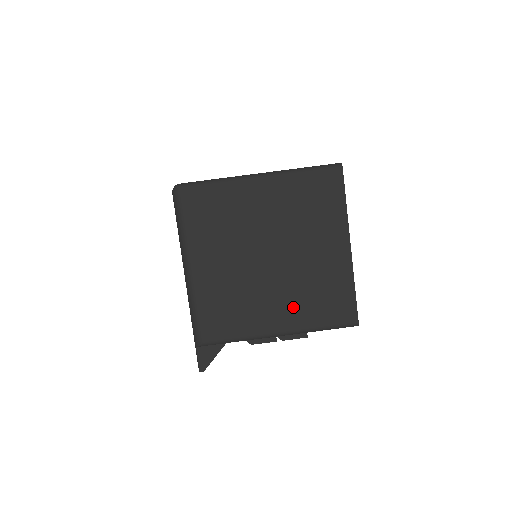
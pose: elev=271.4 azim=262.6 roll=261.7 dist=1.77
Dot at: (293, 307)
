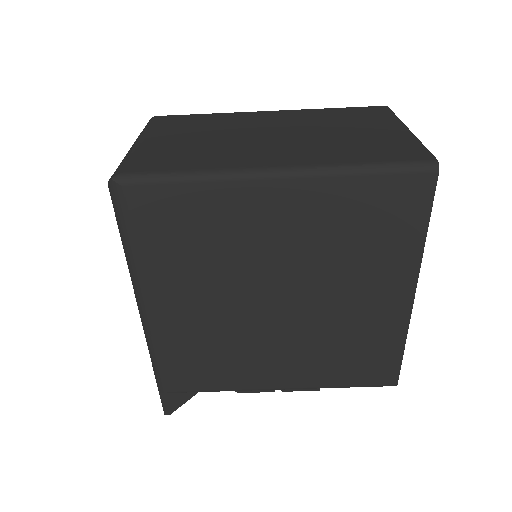
Dot at: (305, 362)
